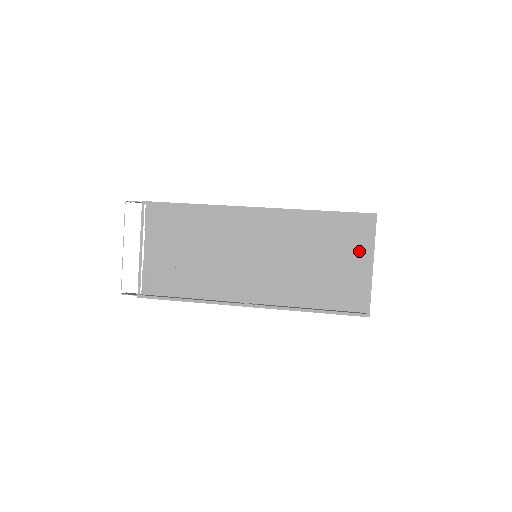
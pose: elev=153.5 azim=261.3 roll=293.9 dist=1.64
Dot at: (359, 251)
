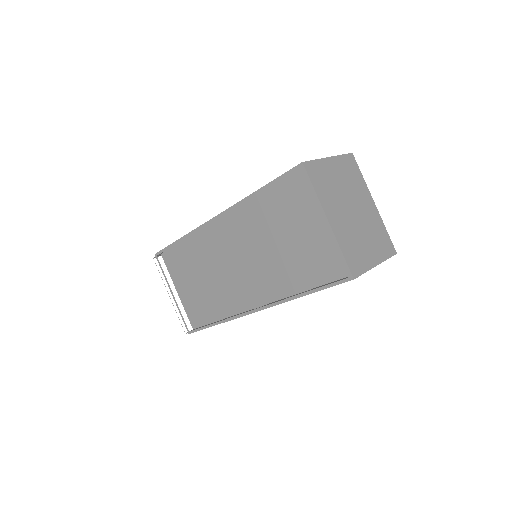
Dot at: (312, 210)
